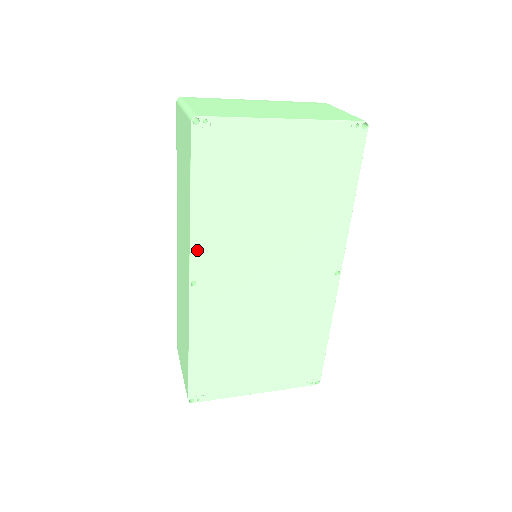
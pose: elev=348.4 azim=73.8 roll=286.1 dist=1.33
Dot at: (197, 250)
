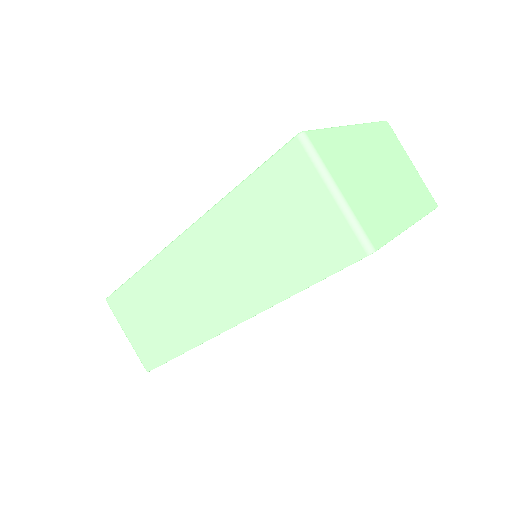
Dot at: occluded
